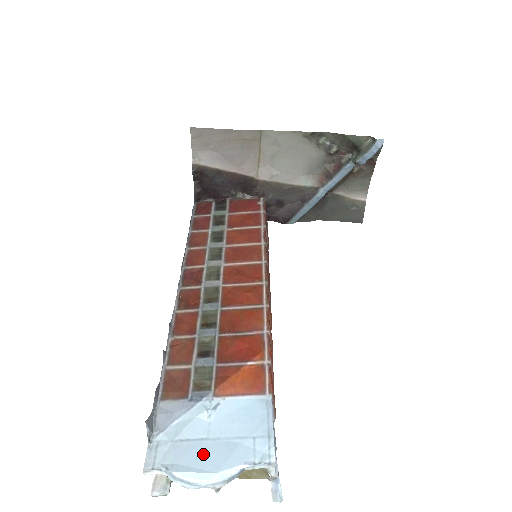
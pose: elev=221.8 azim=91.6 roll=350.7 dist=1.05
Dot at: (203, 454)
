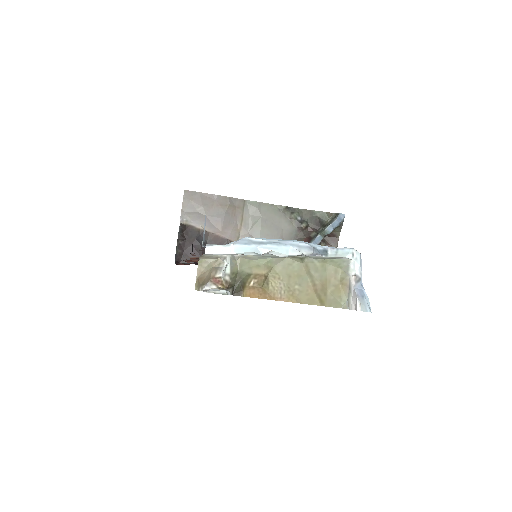
Dot at: occluded
